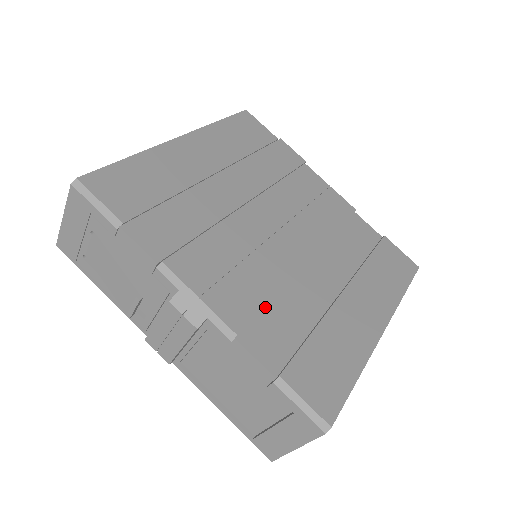
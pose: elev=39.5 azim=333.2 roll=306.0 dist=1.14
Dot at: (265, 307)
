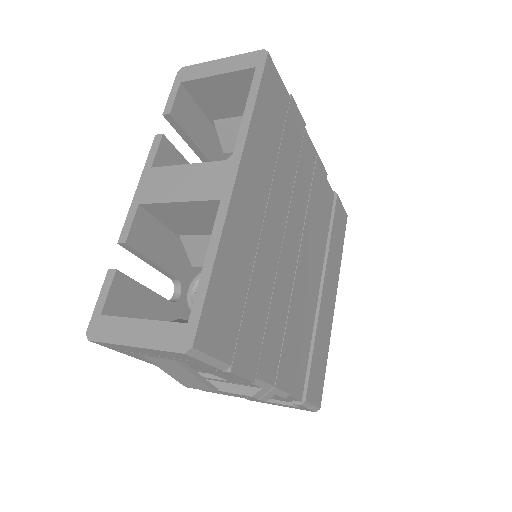
Dot at: occluded
